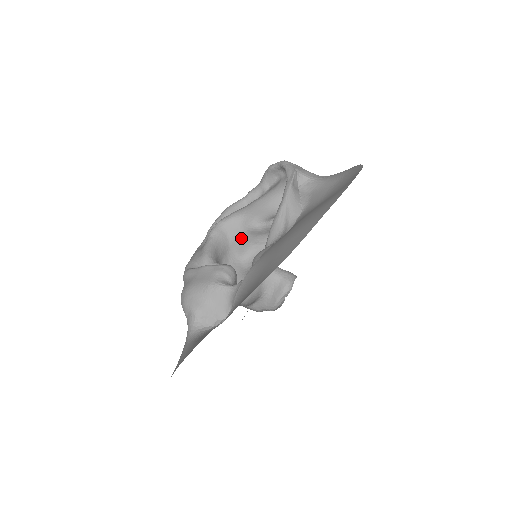
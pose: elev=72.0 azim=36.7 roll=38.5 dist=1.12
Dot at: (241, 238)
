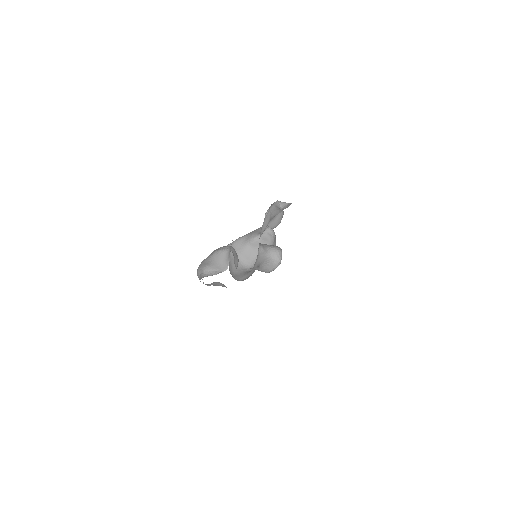
Dot at: (246, 251)
